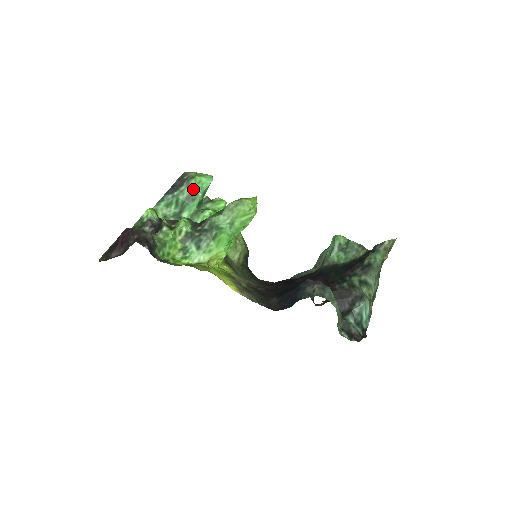
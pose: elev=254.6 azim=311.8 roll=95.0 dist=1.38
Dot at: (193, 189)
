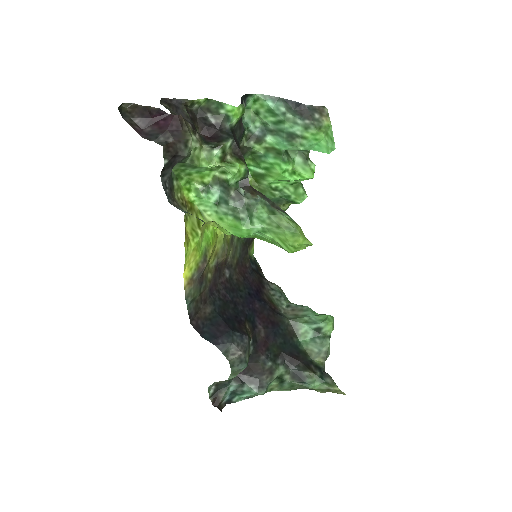
Dot at: (304, 136)
